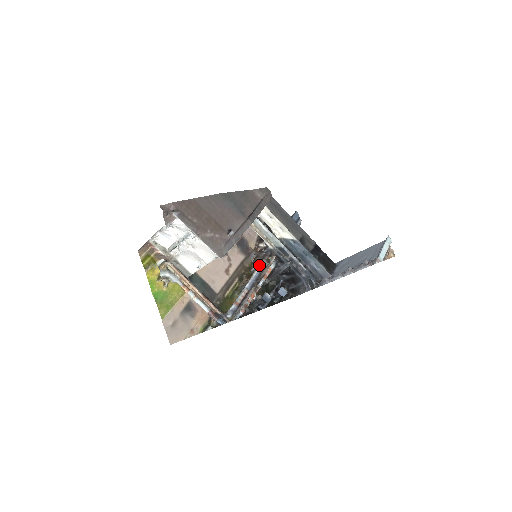
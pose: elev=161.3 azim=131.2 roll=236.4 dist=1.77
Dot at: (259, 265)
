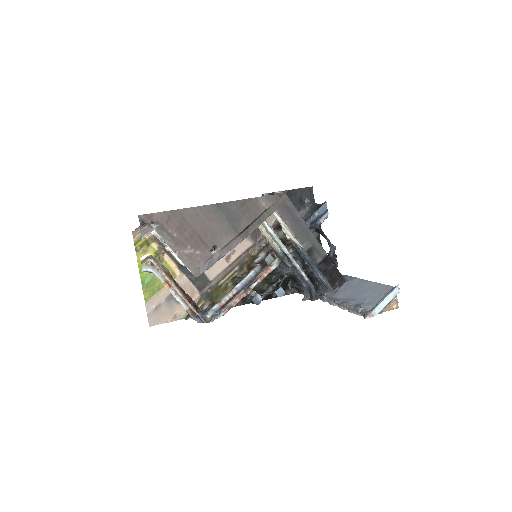
Dot at: (264, 257)
